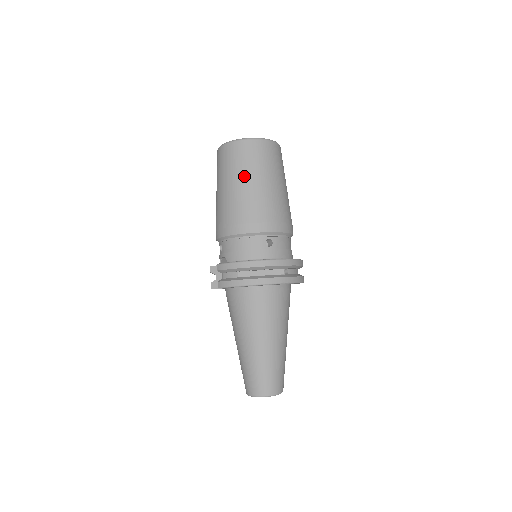
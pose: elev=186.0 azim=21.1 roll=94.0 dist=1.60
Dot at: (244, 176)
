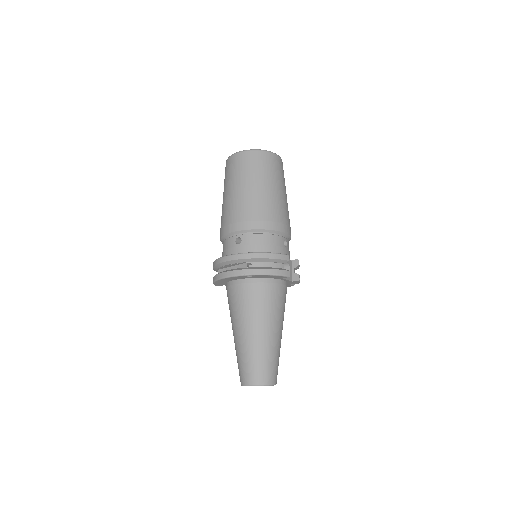
Dot at: (226, 188)
